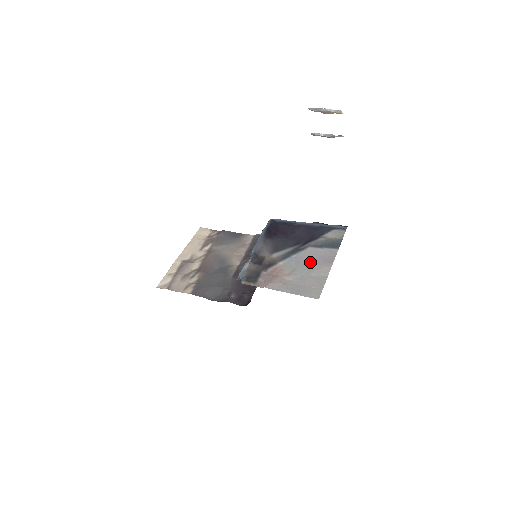
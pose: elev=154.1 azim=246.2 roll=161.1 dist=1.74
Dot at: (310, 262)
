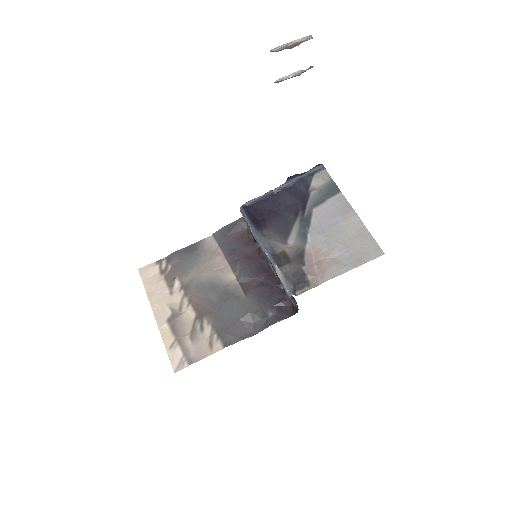
Dot at: (333, 224)
